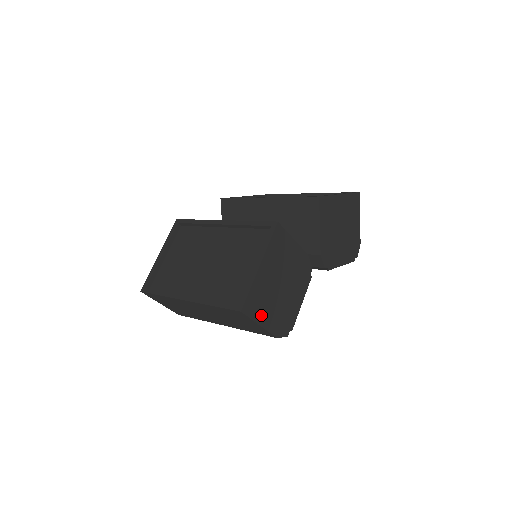
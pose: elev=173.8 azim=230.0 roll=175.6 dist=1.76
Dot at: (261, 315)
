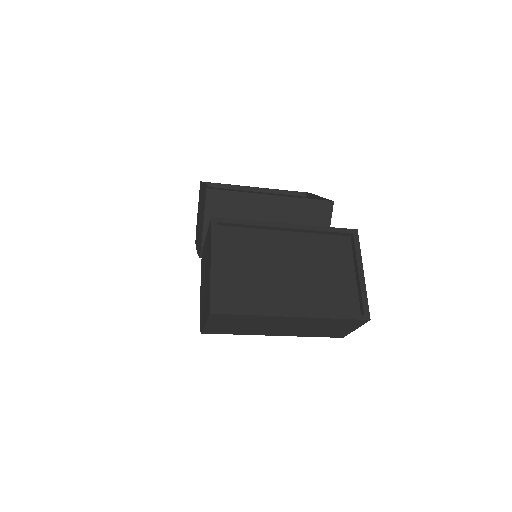
Dot at: occluded
